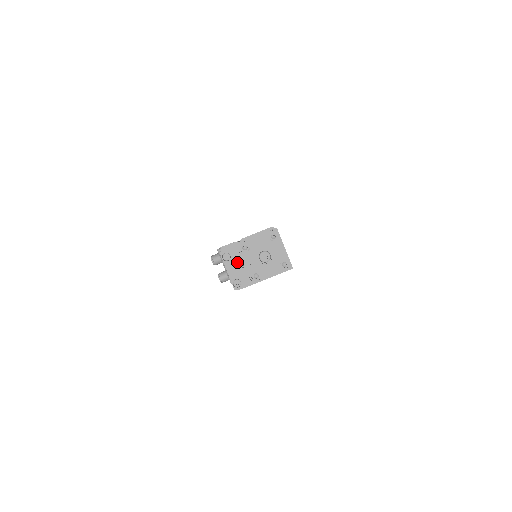
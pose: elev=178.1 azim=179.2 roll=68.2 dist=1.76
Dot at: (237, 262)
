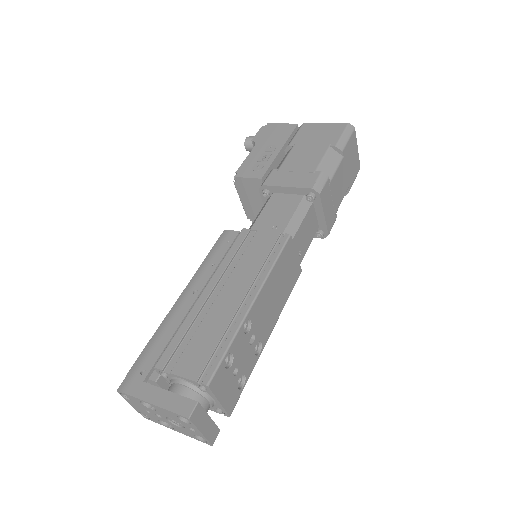
Dot at: (140, 406)
